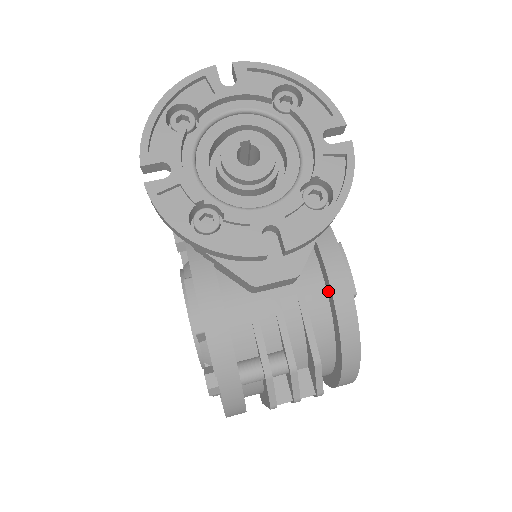
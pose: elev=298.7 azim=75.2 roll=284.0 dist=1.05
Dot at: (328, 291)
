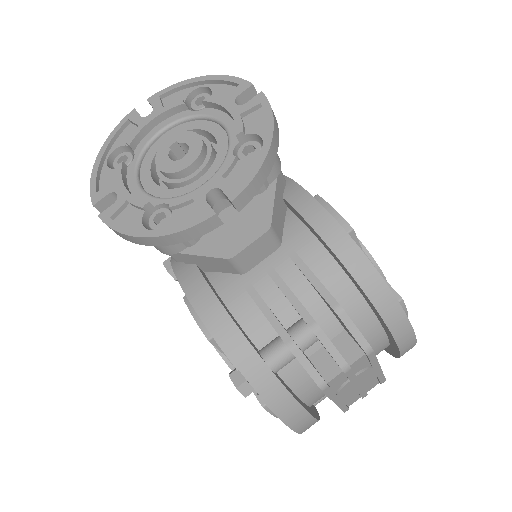
Dot at: (316, 236)
